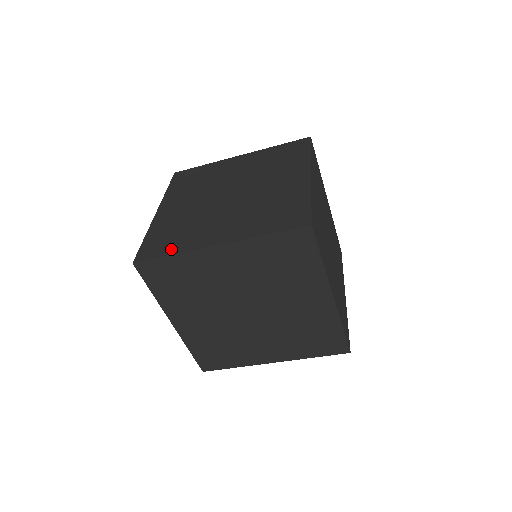
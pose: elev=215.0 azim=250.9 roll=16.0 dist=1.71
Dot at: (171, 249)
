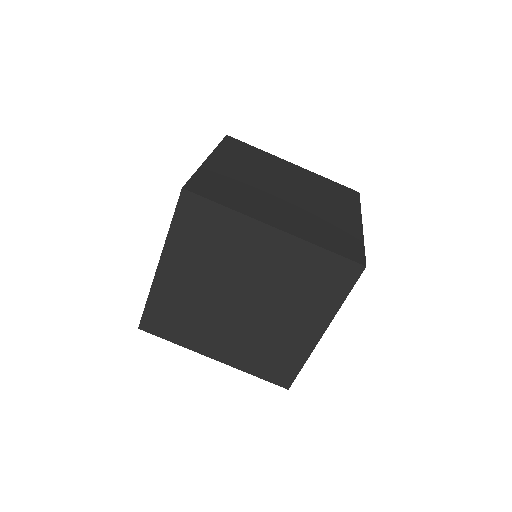
Dot at: (226, 201)
